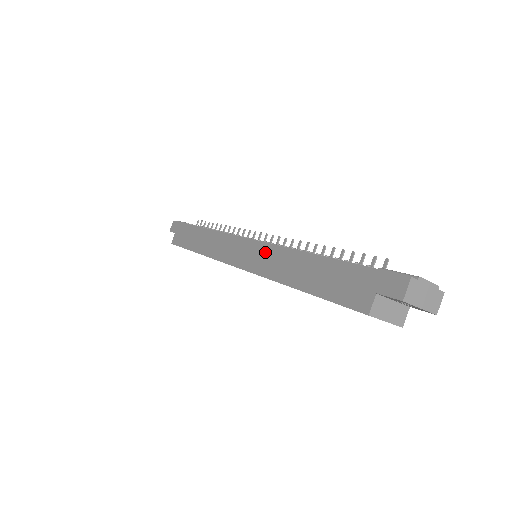
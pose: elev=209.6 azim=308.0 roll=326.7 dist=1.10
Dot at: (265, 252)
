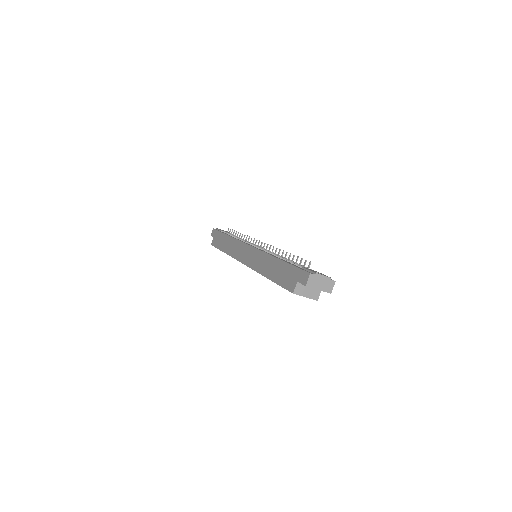
Dot at: (256, 255)
